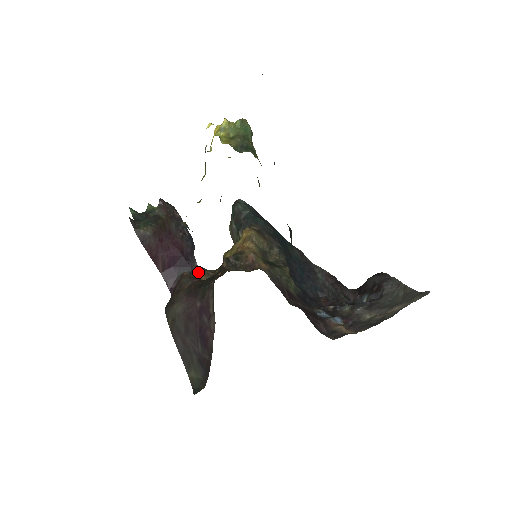
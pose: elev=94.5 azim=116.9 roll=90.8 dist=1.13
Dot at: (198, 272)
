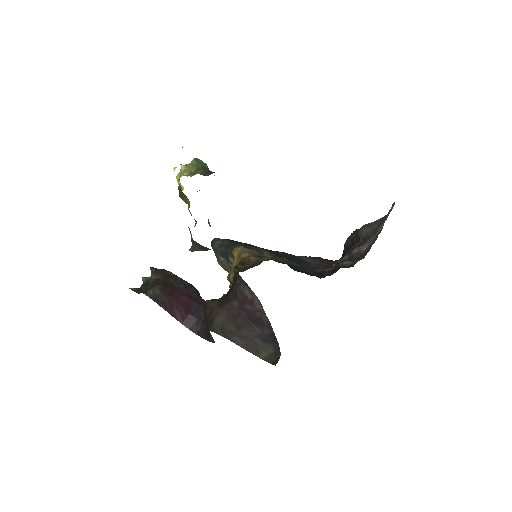
Dot at: occluded
